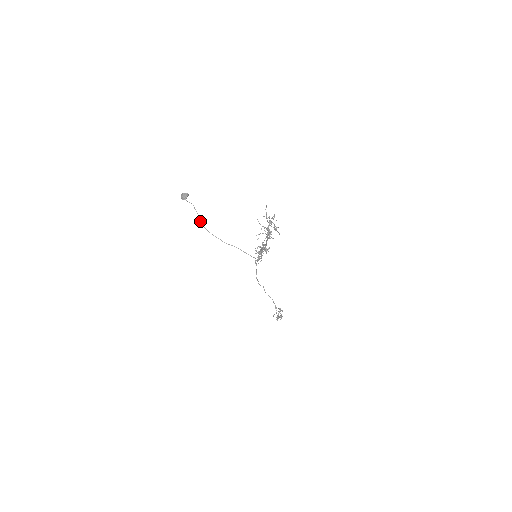
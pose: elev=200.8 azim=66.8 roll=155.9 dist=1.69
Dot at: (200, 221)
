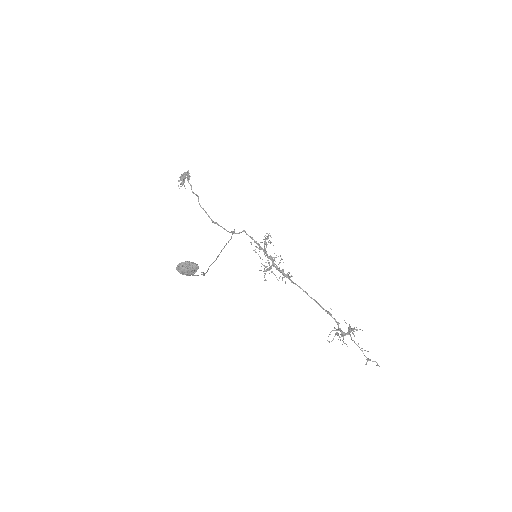
Dot at: occluded
